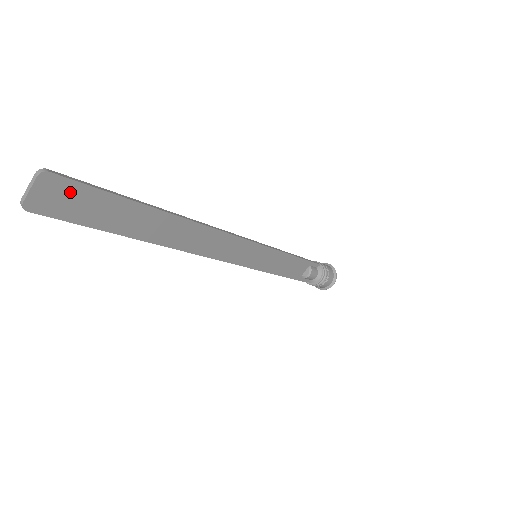
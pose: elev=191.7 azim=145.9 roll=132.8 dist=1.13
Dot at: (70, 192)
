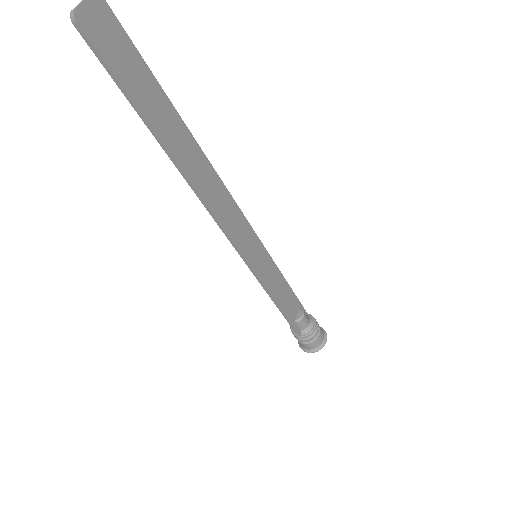
Dot at: (115, 33)
